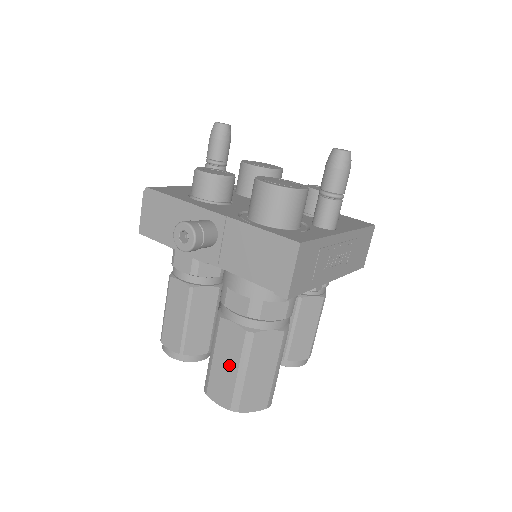
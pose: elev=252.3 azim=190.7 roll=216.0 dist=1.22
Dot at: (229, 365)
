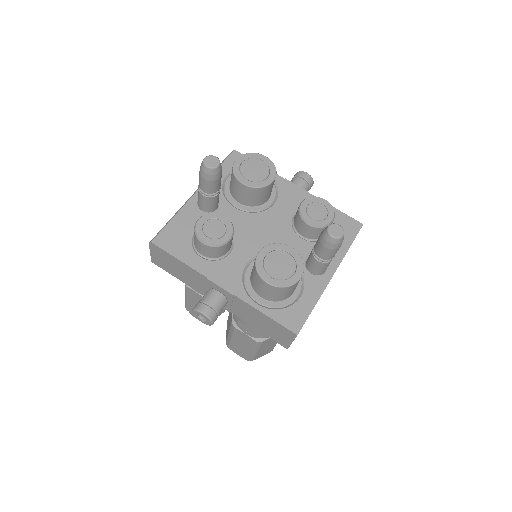
Dot at: (244, 347)
